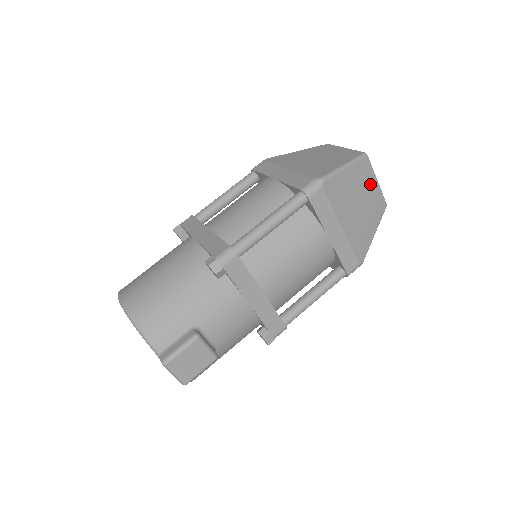
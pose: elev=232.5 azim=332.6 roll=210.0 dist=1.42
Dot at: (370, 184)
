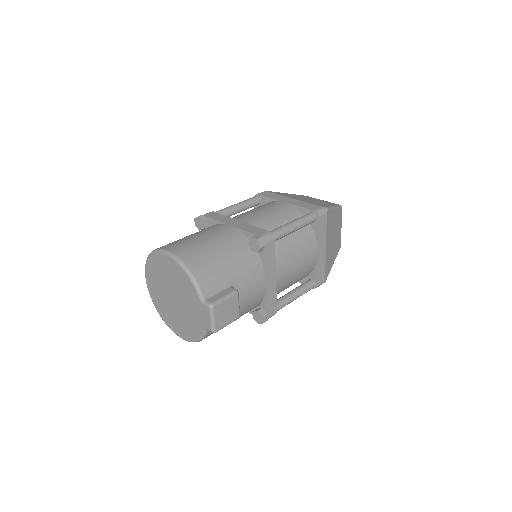
Dot at: (339, 227)
